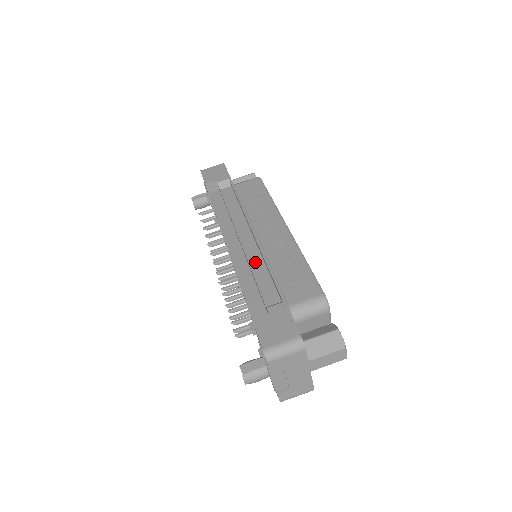
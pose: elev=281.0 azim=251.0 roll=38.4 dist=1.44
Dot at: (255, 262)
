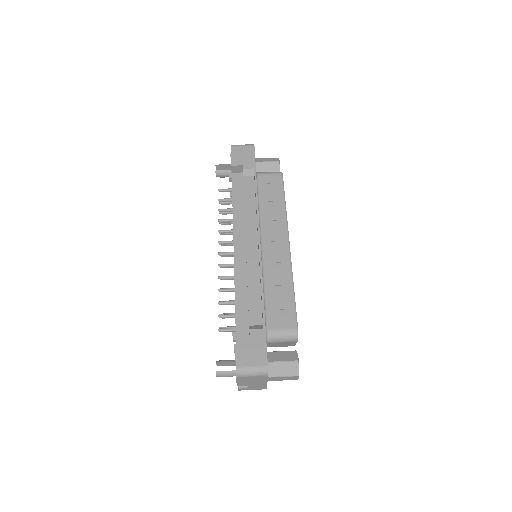
Dot at: (253, 276)
